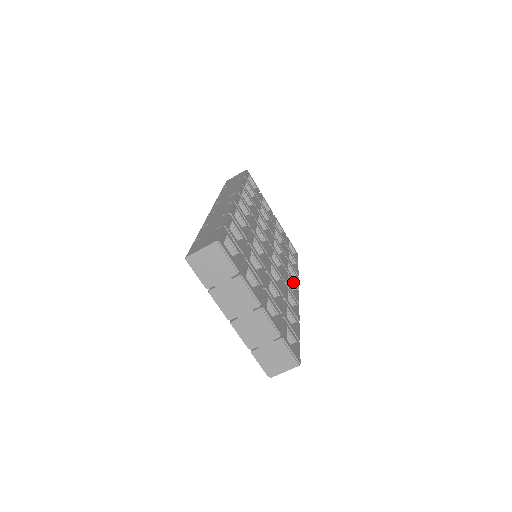
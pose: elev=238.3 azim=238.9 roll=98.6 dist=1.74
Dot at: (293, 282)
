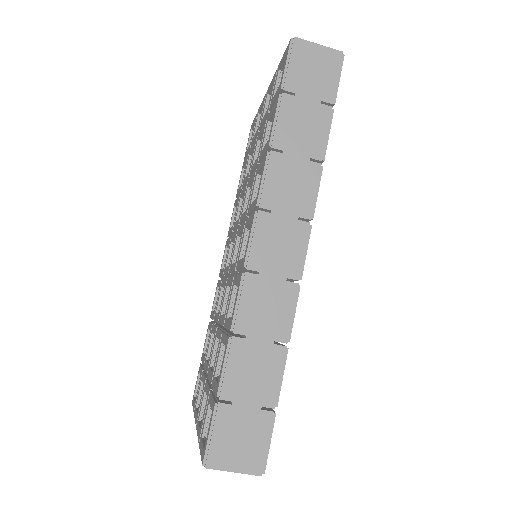
Dot at: occluded
